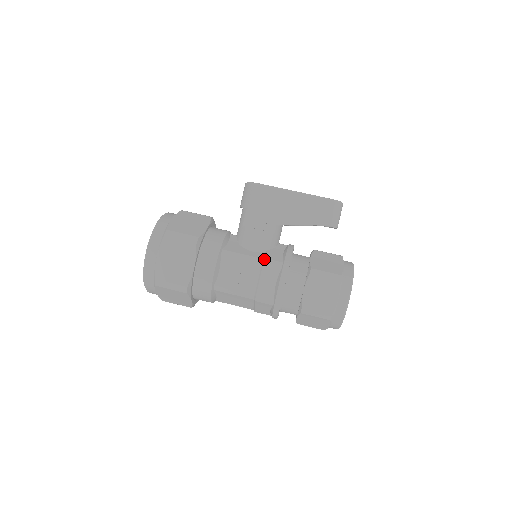
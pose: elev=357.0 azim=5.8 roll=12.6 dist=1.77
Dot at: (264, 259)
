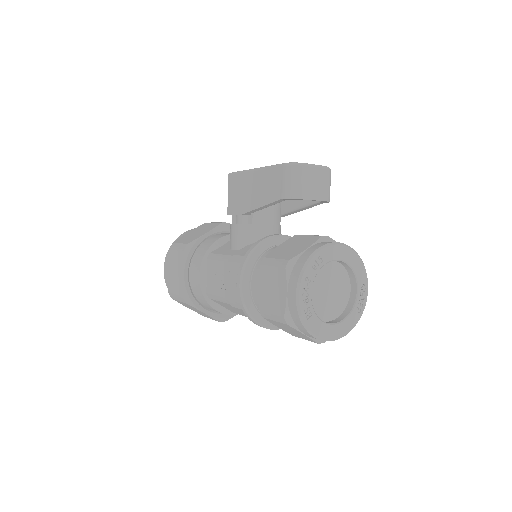
Dot at: (232, 256)
